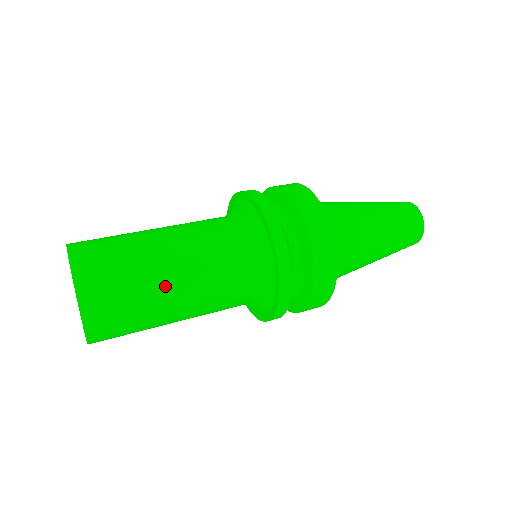
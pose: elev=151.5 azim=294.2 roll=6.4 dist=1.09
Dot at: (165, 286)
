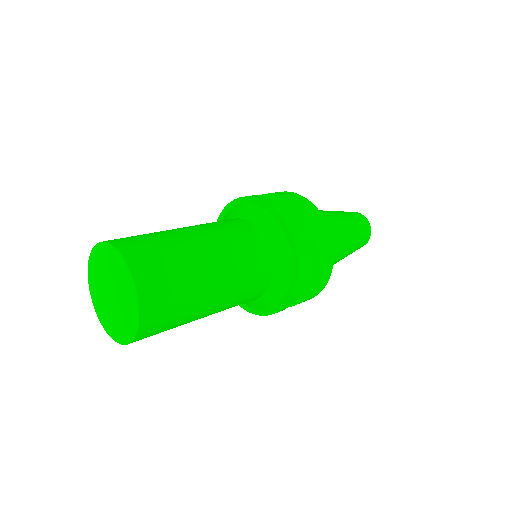
Dot at: (208, 277)
